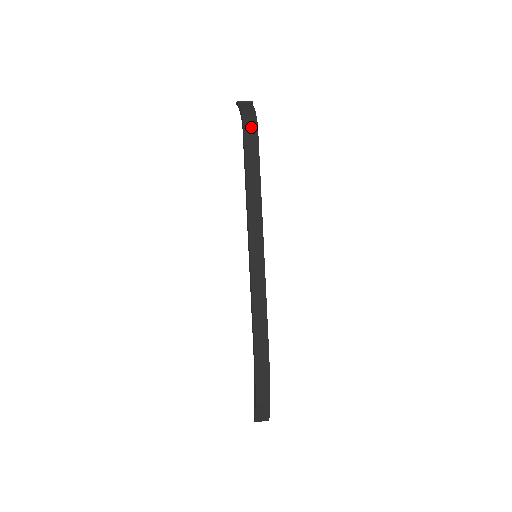
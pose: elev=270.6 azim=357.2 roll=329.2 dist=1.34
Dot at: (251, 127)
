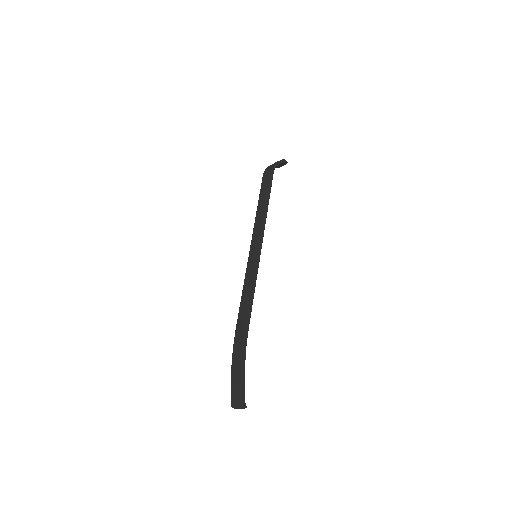
Dot at: (268, 171)
